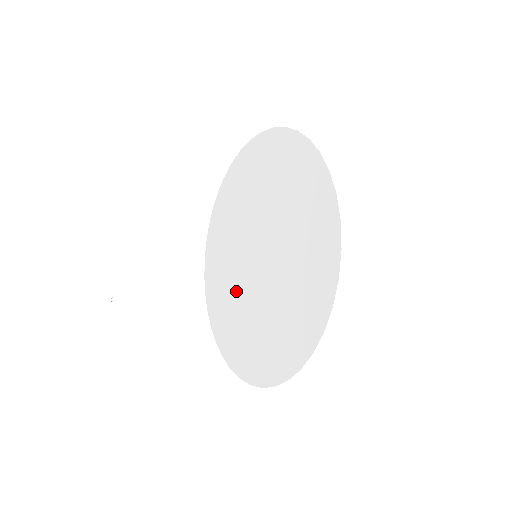
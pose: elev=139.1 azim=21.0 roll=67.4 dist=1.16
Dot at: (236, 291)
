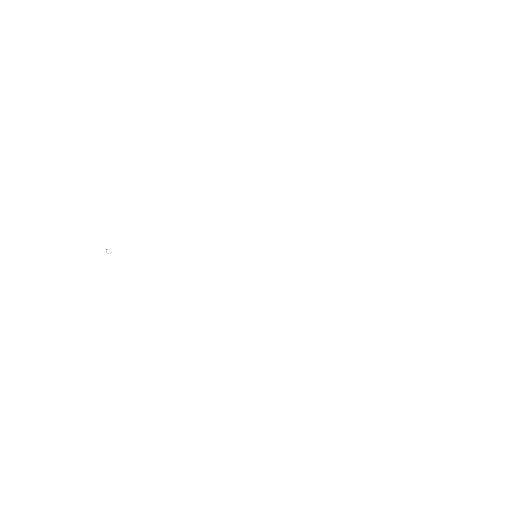
Dot at: (215, 260)
